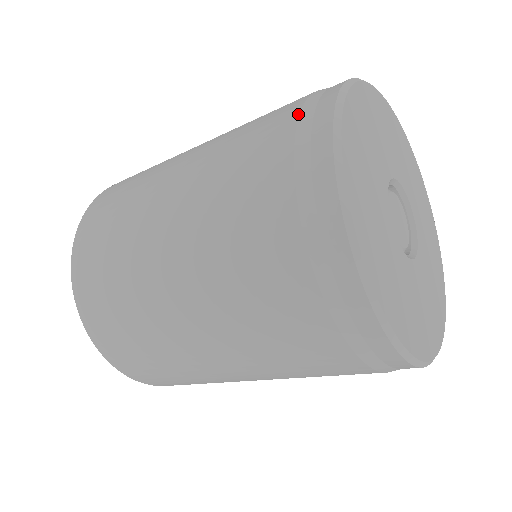
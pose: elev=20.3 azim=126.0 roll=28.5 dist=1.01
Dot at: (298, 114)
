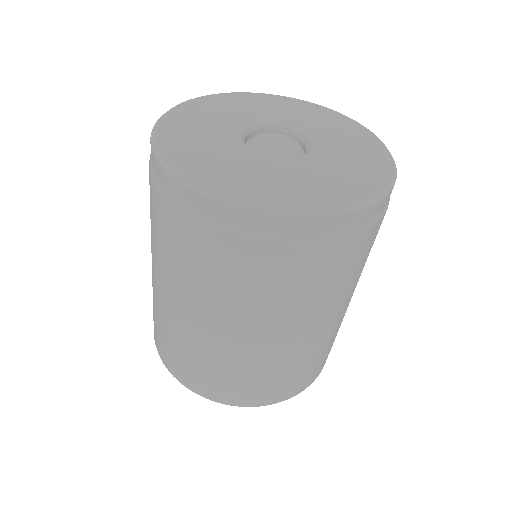
Dot at: occluded
